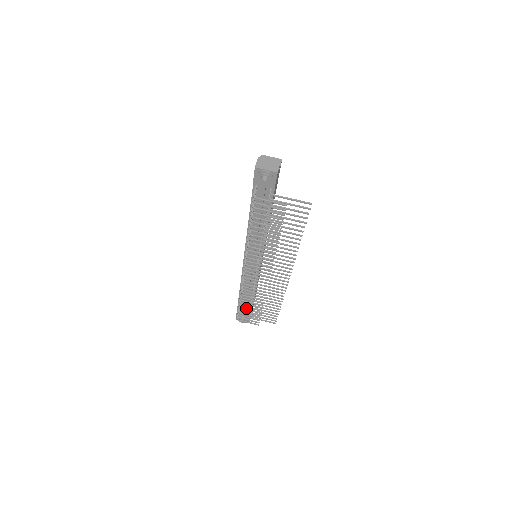
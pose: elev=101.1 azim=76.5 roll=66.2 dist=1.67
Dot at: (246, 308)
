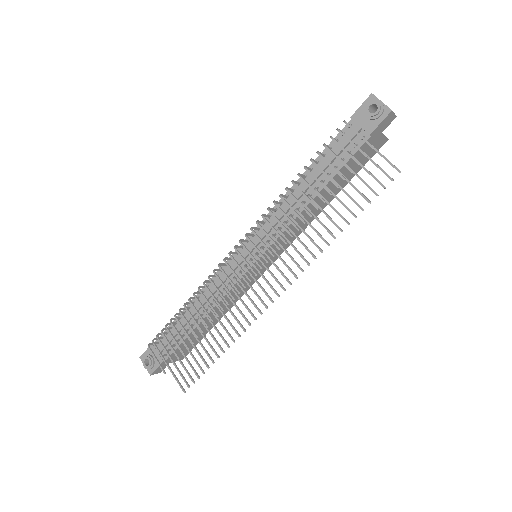
Dot at: (171, 342)
